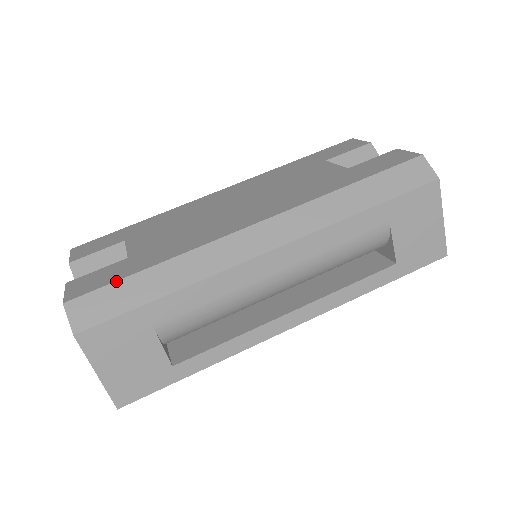
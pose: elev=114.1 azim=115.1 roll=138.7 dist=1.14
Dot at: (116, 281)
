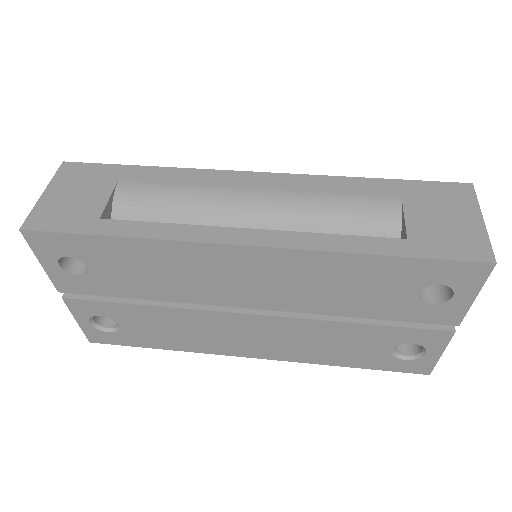
Dot at: occluded
